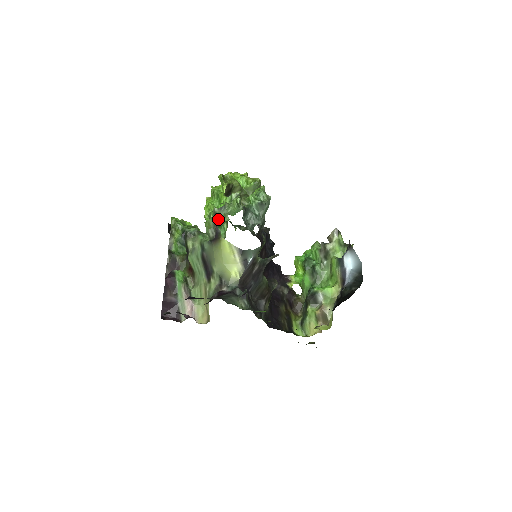
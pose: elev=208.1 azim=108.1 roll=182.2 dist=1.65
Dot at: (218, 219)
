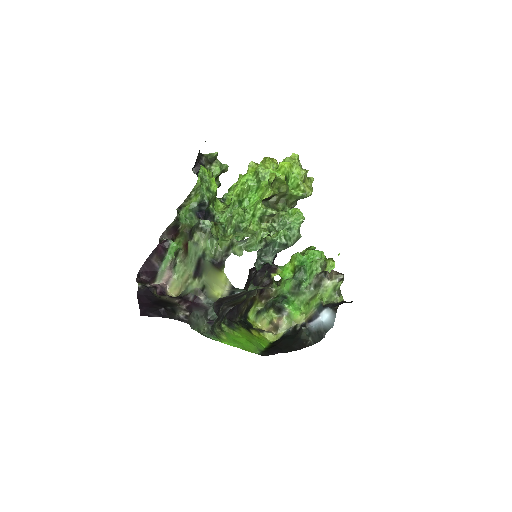
Dot at: (231, 251)
